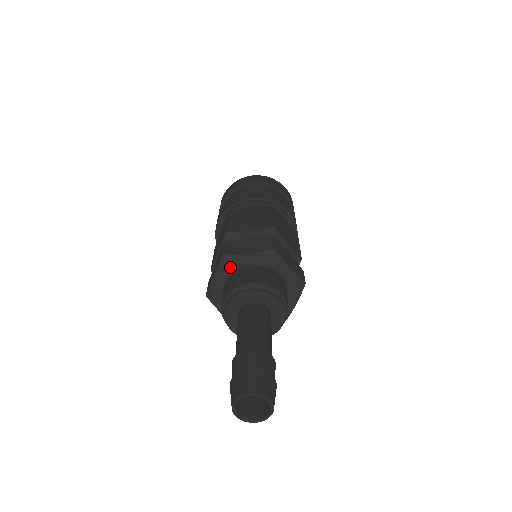
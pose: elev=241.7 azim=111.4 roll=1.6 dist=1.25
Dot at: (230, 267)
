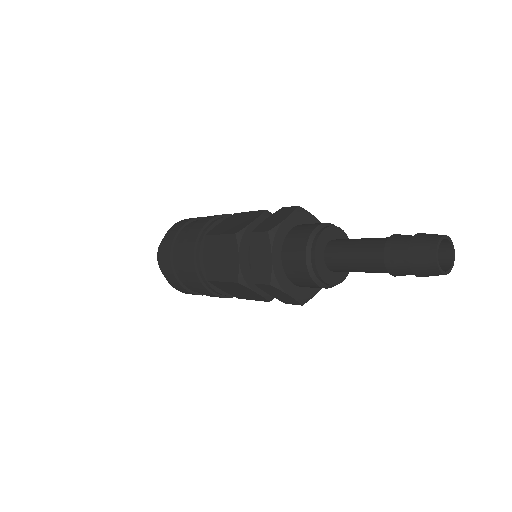
Dot at: (301, 218)
